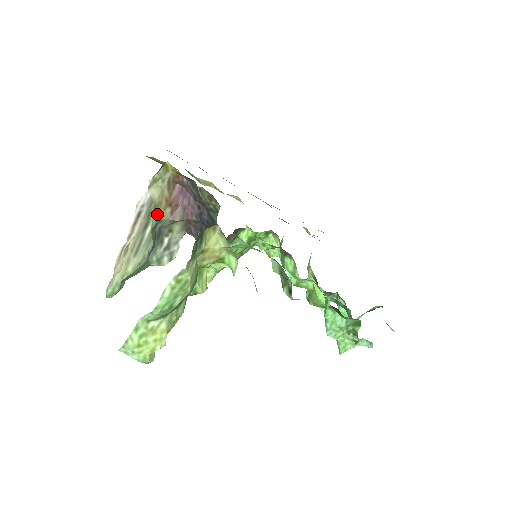
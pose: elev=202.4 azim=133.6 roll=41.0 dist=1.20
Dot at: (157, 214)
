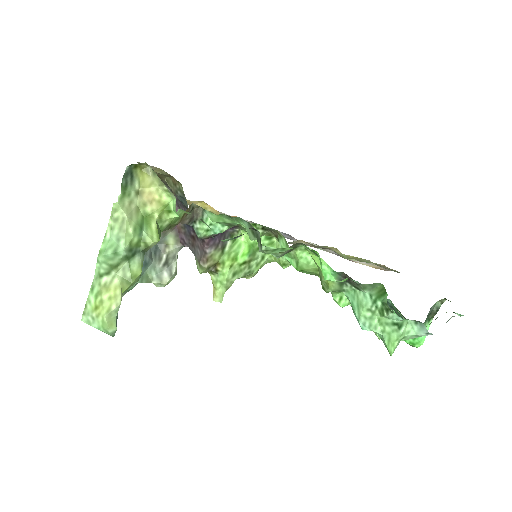
Dot at: occluded
